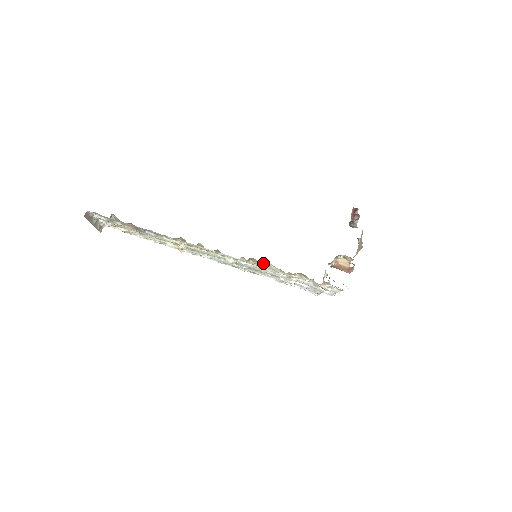
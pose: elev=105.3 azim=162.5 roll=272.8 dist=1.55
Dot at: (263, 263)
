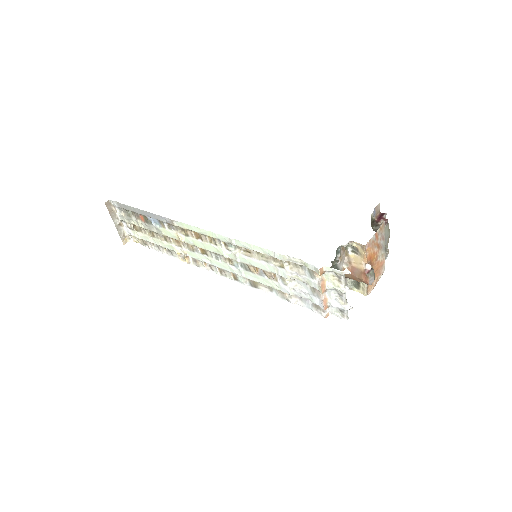
Dot at: occluded
